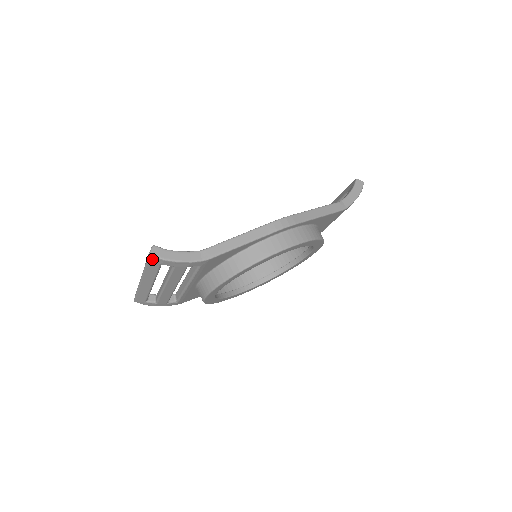
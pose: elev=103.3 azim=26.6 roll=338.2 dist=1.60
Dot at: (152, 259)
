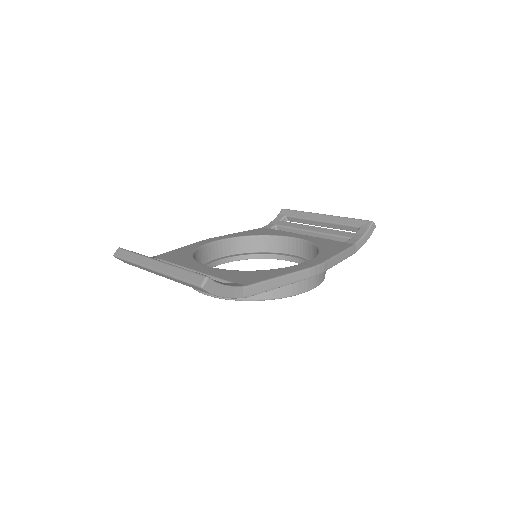
Dot at: (199, 288)
